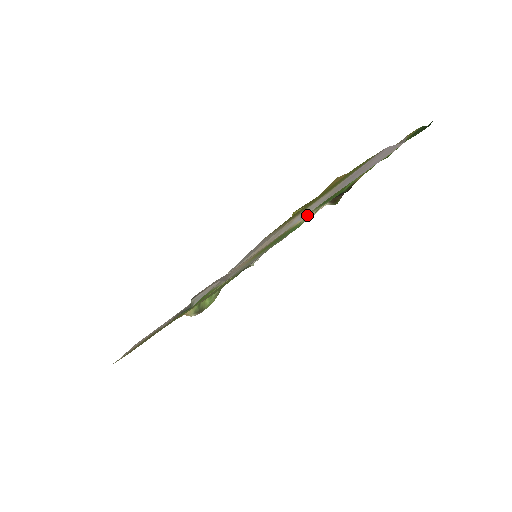
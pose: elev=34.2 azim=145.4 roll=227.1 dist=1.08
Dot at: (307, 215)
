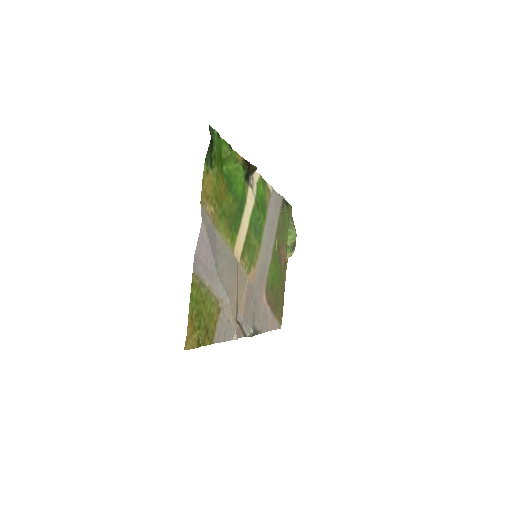
Dot at: (241, 229)
